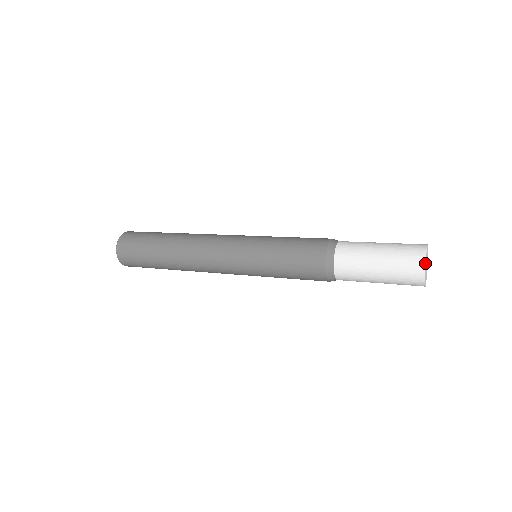
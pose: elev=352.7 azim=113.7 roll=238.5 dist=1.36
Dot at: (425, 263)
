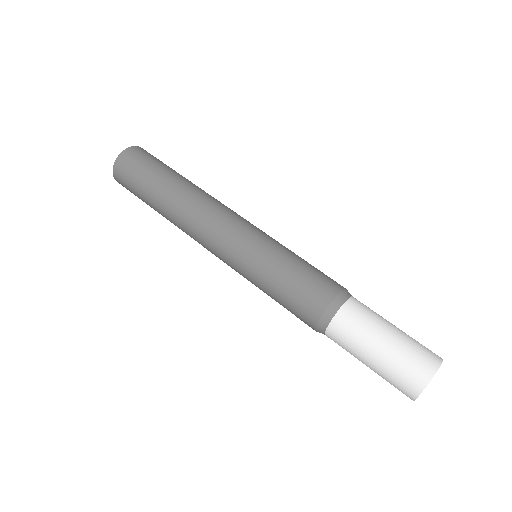
Dot at: occluded
